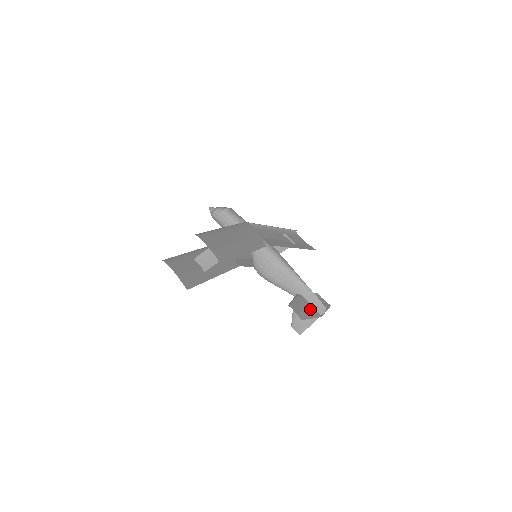
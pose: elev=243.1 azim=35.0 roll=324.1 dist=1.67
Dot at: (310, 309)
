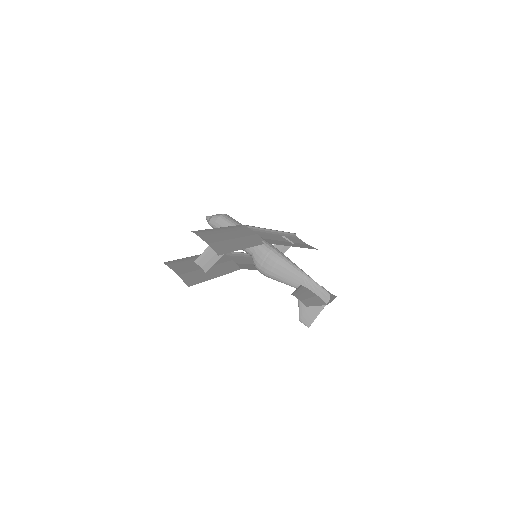
Dot at: (315, 298)
